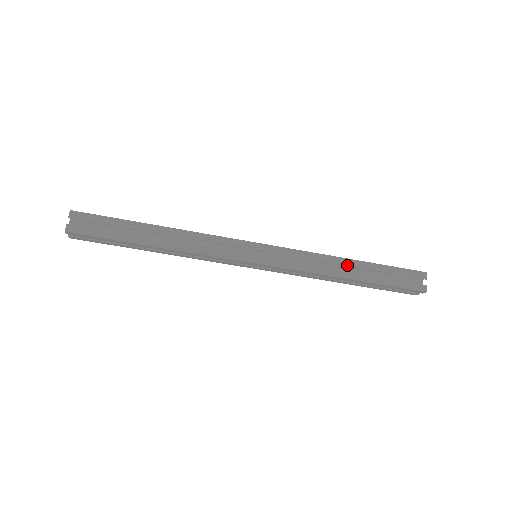
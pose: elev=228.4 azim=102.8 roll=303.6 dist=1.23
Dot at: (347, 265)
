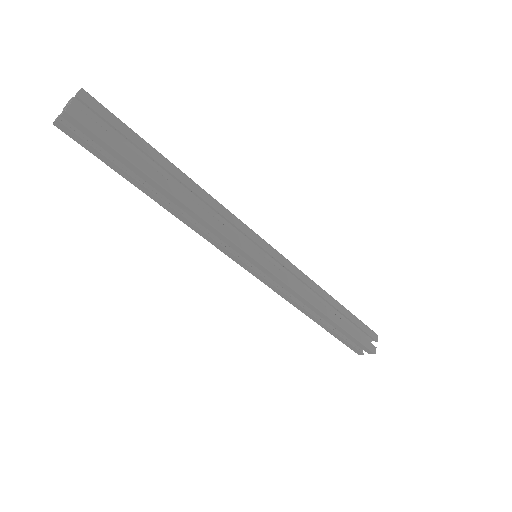
Dot at: (330, 302)
